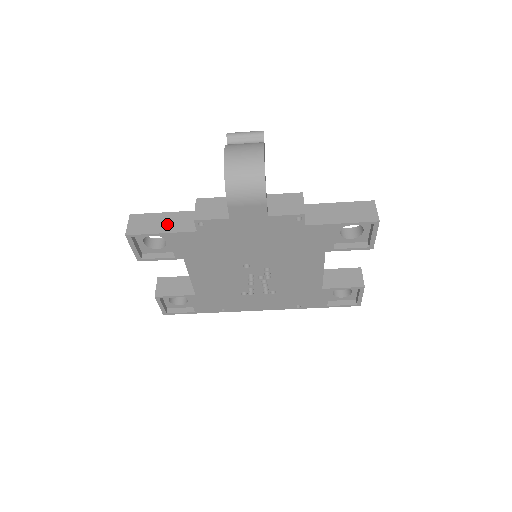
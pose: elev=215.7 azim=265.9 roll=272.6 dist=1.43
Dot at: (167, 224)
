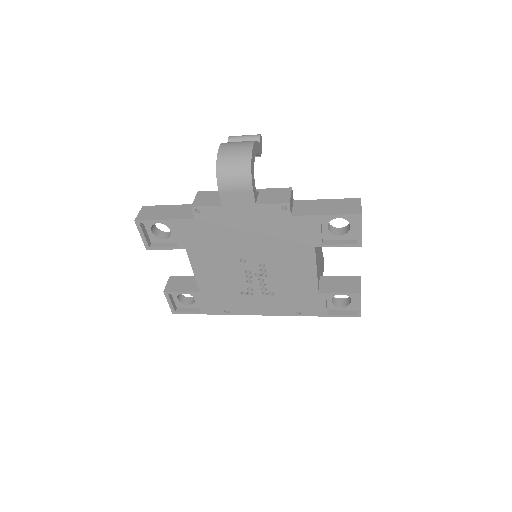
Dot at: (171, 213)
